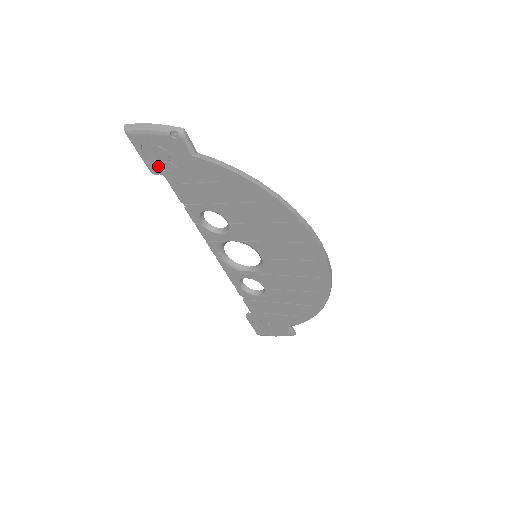
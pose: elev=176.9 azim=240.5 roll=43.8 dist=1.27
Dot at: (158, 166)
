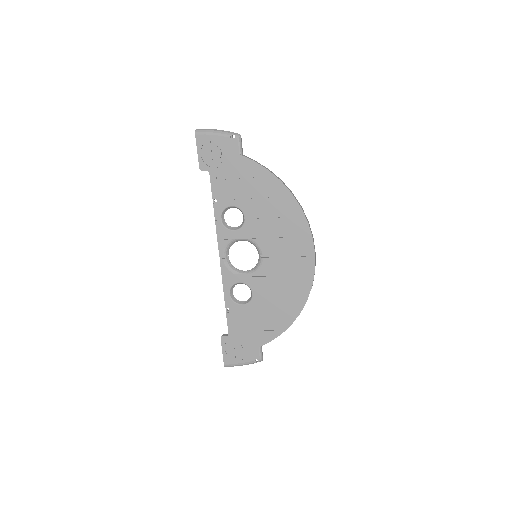
Dot at: (208, 163)
